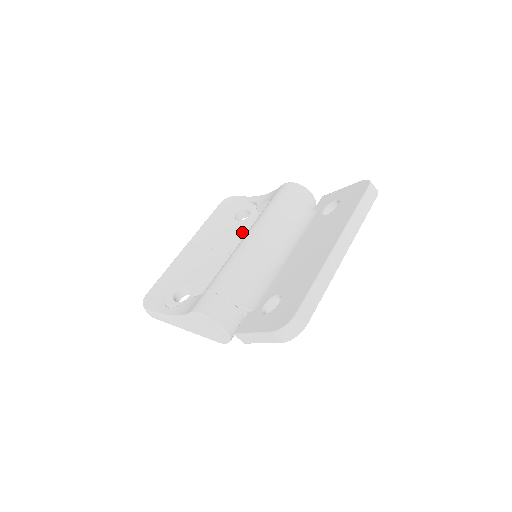
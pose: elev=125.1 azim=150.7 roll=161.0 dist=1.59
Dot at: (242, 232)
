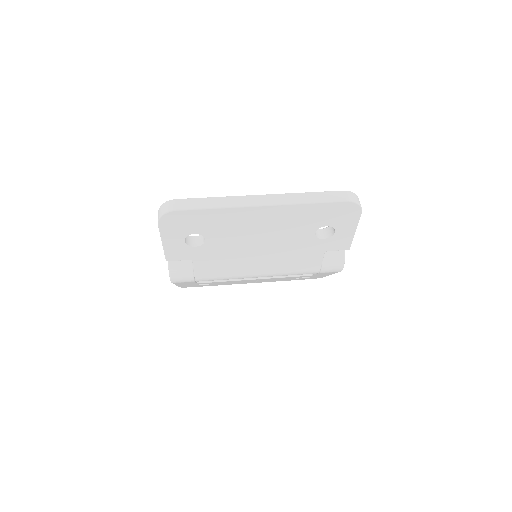
Dot at: occluded
